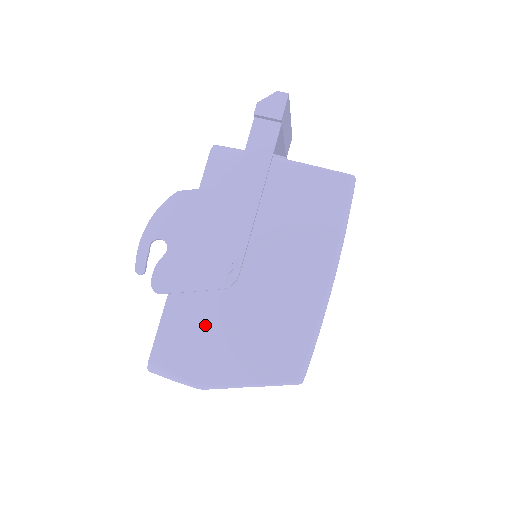
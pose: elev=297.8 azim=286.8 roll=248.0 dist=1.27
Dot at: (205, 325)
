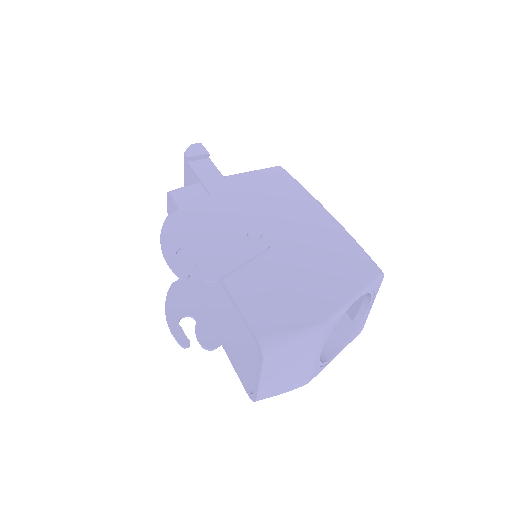
Dot at: (278, 281)
